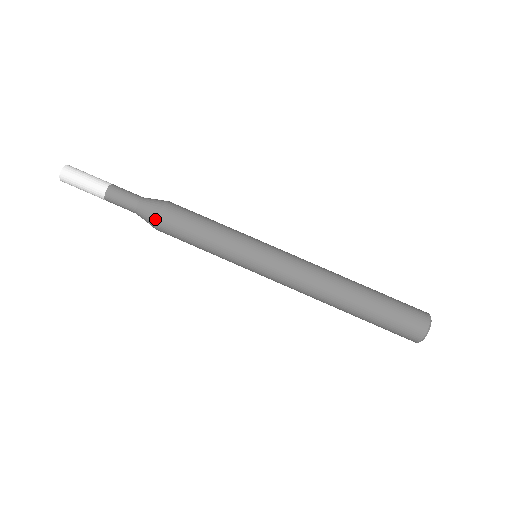
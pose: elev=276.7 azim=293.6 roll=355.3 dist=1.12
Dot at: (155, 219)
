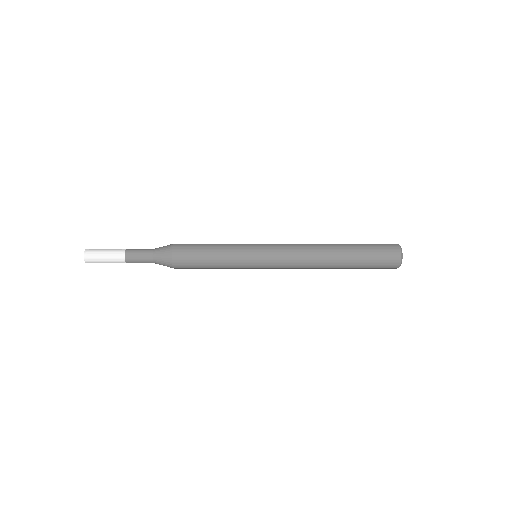
Dot at: (172, 267)
